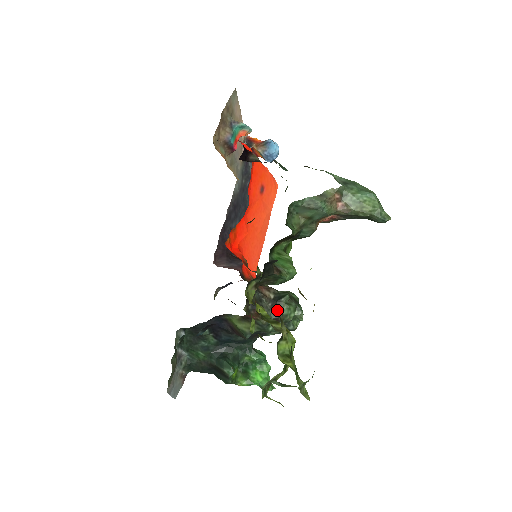
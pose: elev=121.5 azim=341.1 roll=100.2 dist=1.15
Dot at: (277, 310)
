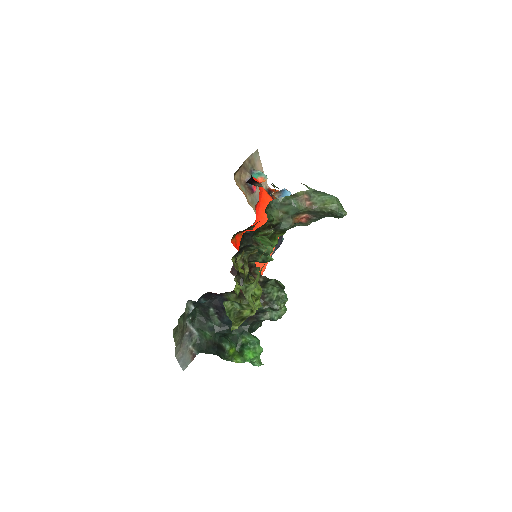
Dot at: (264, 289)
